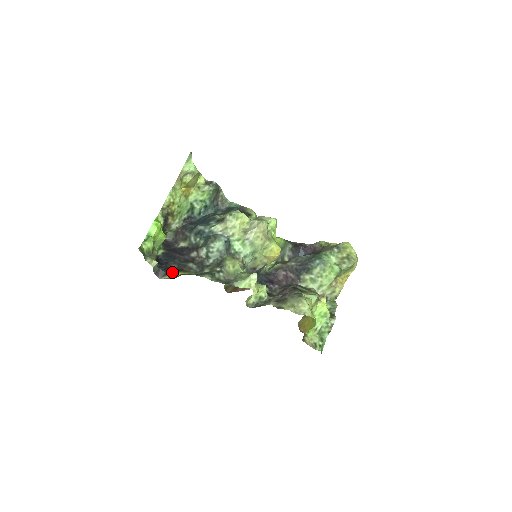
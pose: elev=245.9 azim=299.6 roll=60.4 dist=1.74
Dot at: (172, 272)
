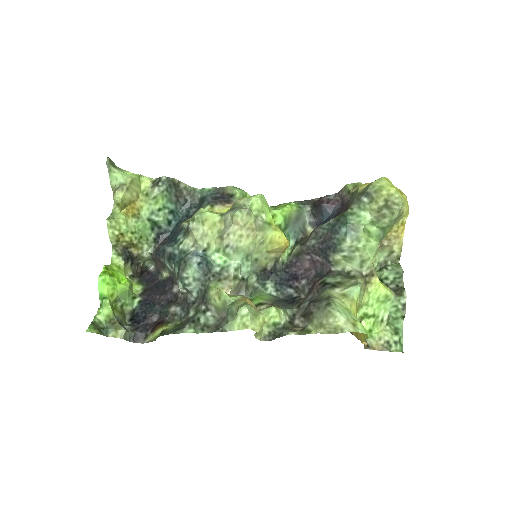
Dot at: (154, 329)
